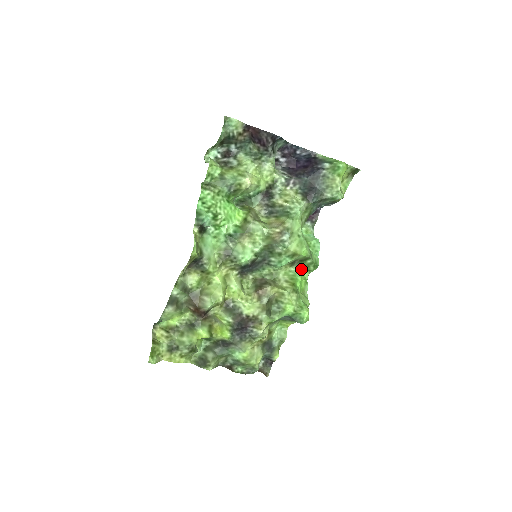
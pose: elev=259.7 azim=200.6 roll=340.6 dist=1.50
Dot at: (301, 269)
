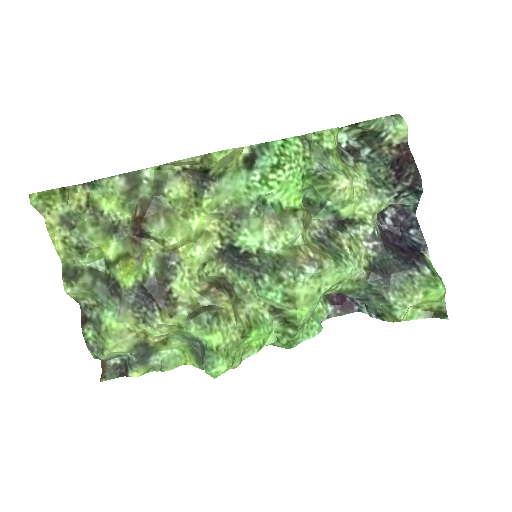
Dot at: (274, 328)
